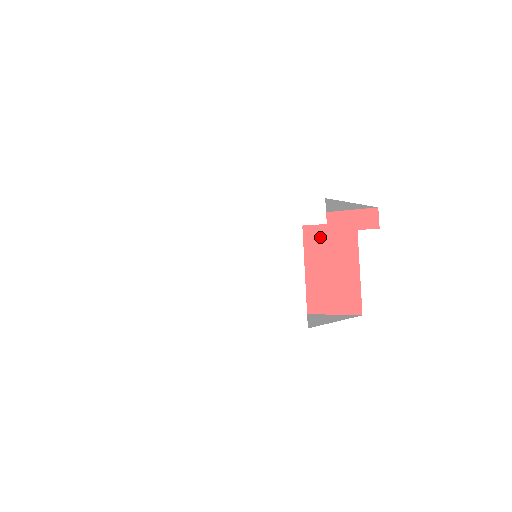
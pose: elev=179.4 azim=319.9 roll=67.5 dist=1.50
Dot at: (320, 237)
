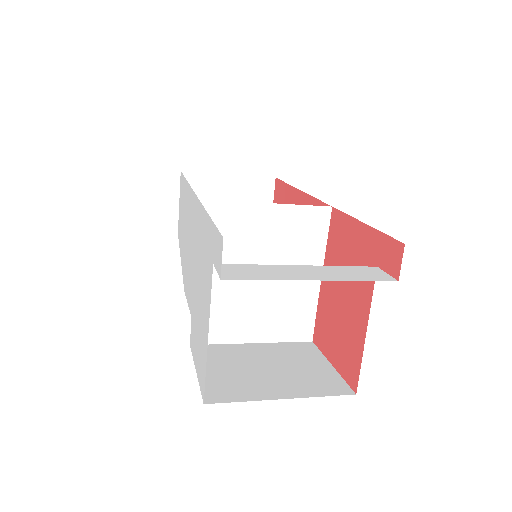
Dot at: (344, 253)
